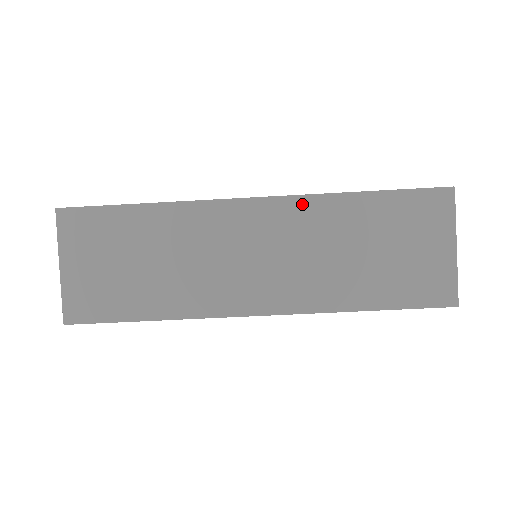
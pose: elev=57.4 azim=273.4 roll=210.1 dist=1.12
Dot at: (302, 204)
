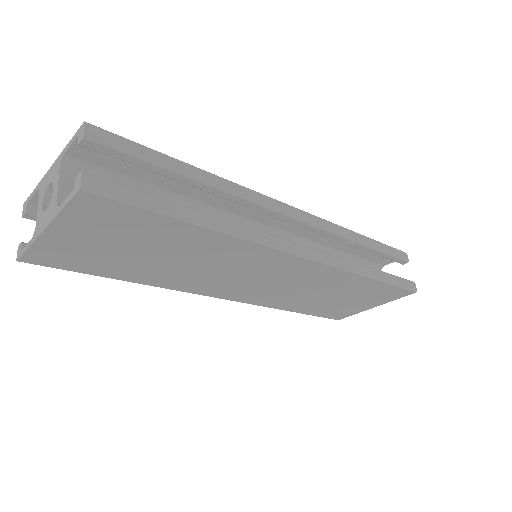
Dot at: (331, 271)
